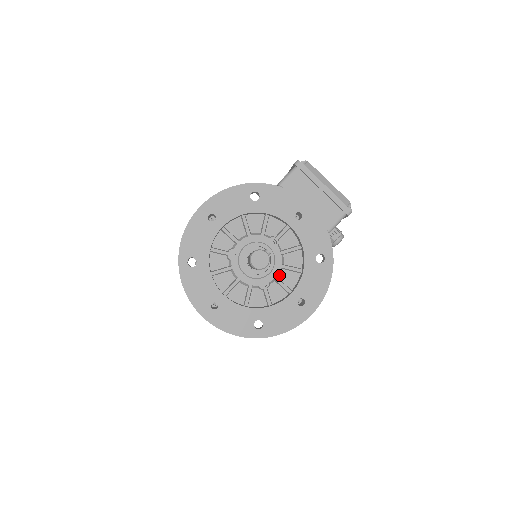
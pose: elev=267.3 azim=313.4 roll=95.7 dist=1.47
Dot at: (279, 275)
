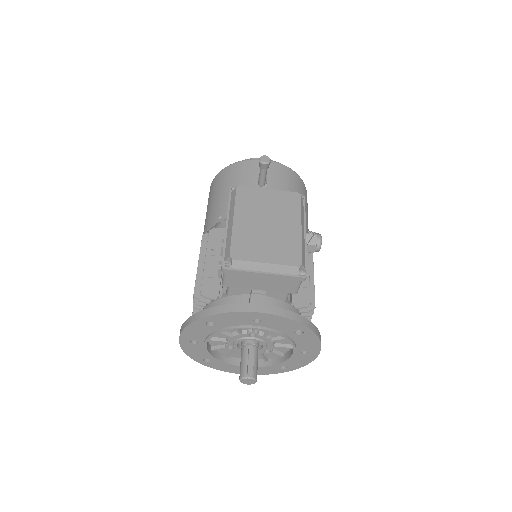
Dot at: (275, 342)
